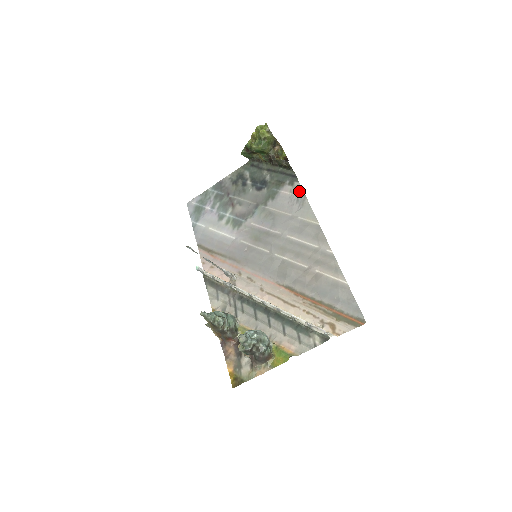
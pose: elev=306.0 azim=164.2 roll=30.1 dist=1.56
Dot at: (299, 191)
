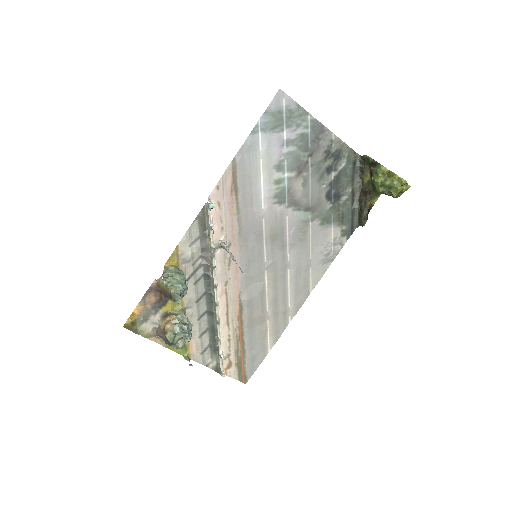
Dot at: (338, 249)
